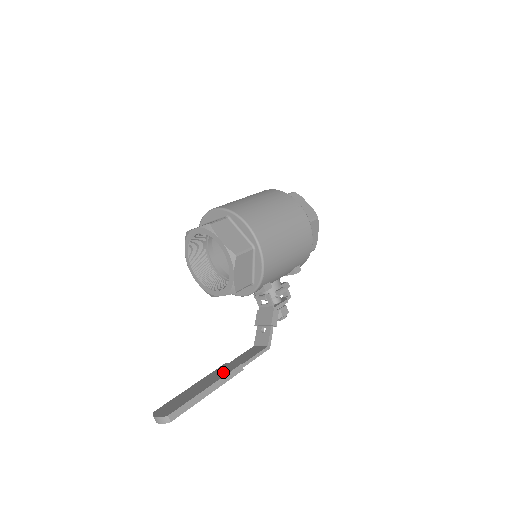
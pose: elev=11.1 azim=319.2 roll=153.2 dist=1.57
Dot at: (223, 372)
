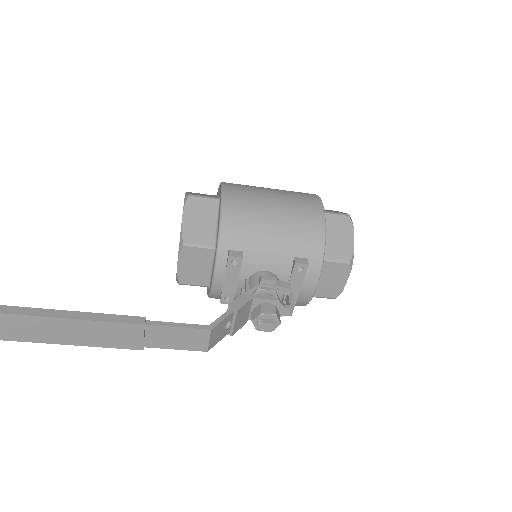
Dot at: occluded
